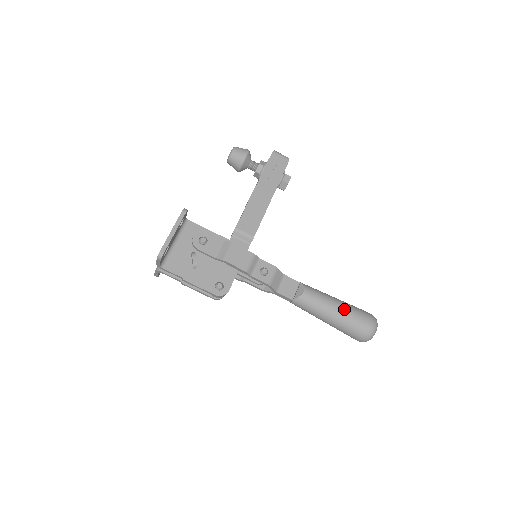
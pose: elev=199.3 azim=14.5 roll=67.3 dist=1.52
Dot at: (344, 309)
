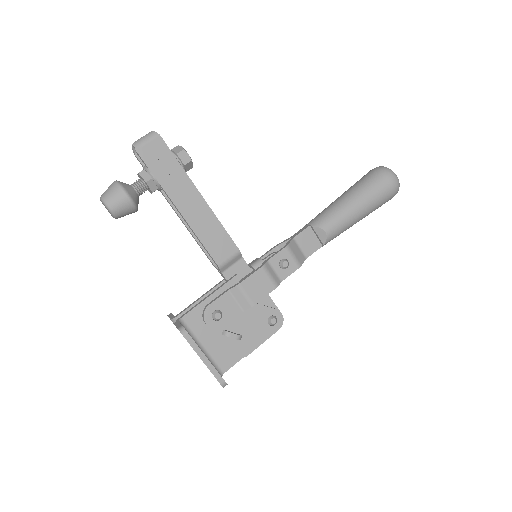
Dot at: (364, 200)
